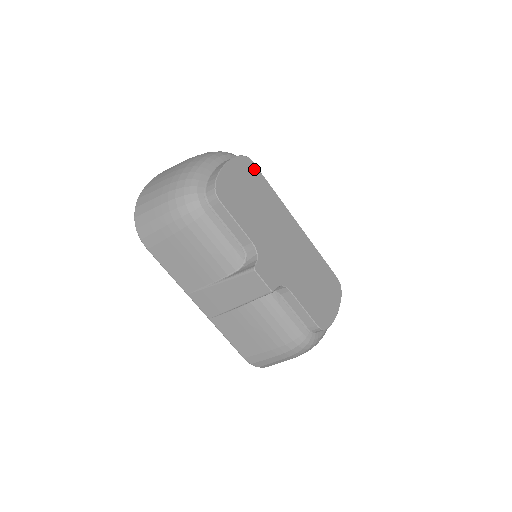
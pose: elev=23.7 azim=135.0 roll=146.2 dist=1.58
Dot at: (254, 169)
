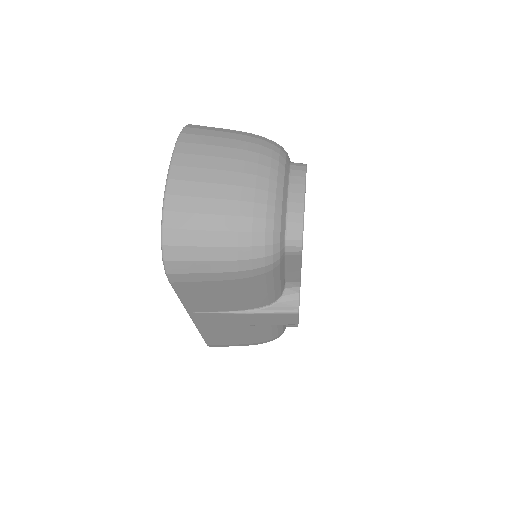
Dot at: occluded
